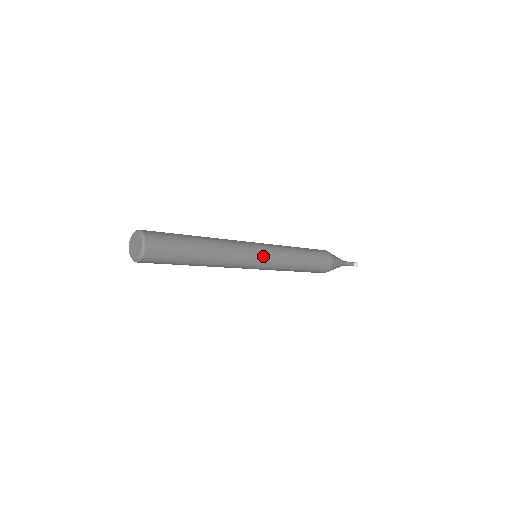
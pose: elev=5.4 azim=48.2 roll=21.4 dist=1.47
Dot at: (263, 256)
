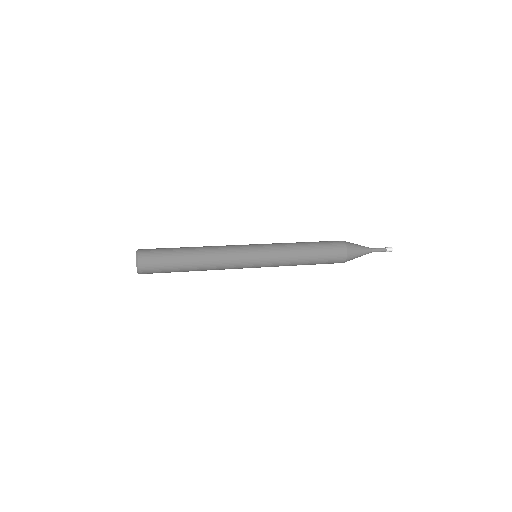
Dot at: (256, 253)
